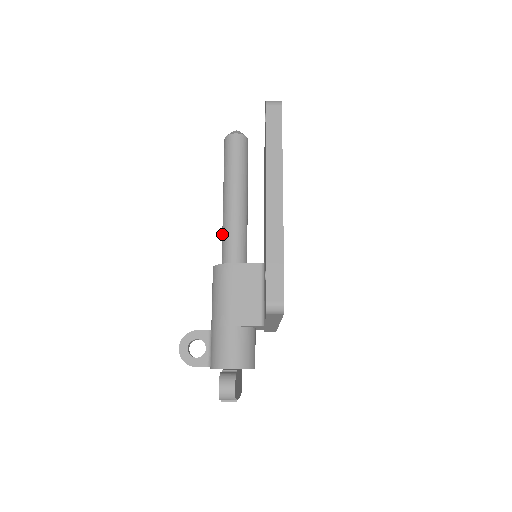
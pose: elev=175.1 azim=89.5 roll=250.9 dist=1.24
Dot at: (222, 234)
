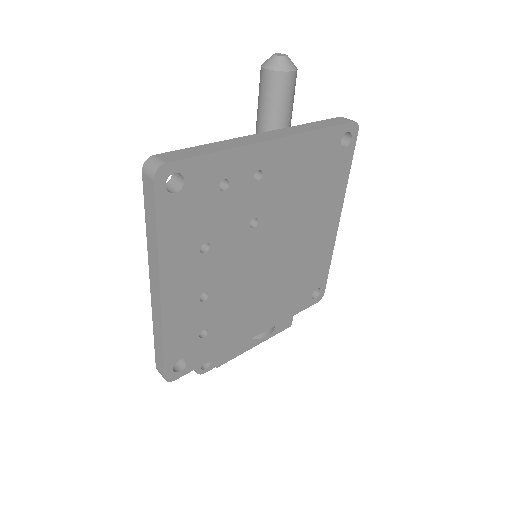
Dot at: occluded
